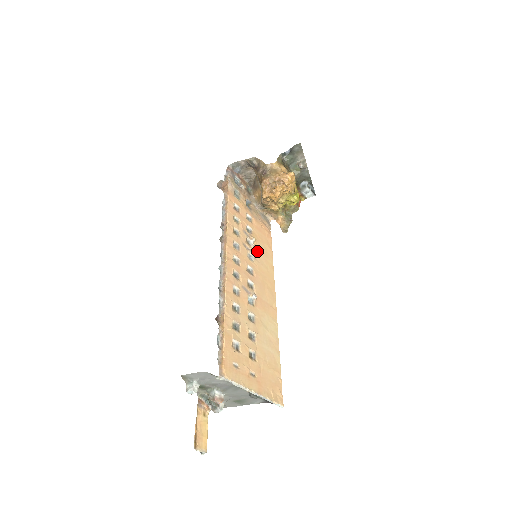
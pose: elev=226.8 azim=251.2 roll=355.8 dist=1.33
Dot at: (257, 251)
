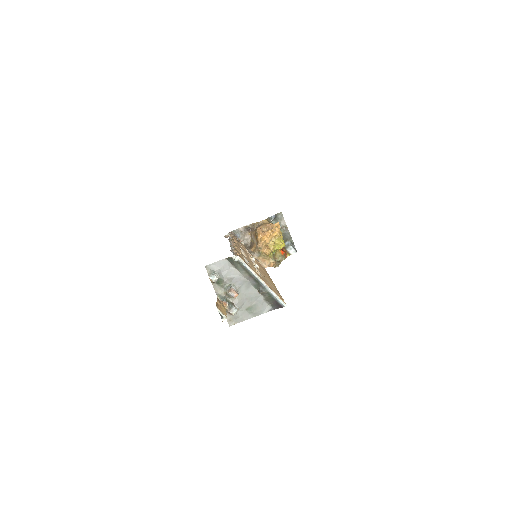
Dot at: occluded
